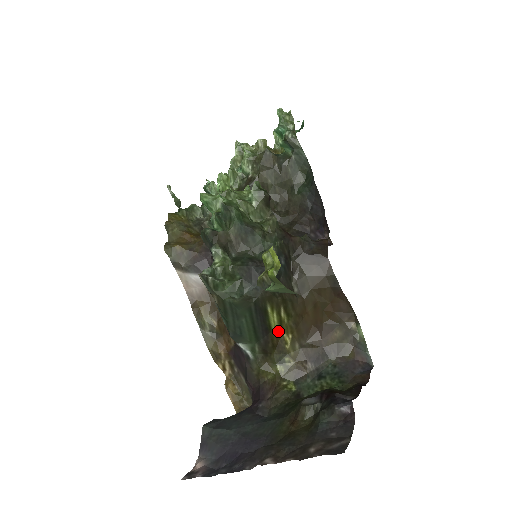
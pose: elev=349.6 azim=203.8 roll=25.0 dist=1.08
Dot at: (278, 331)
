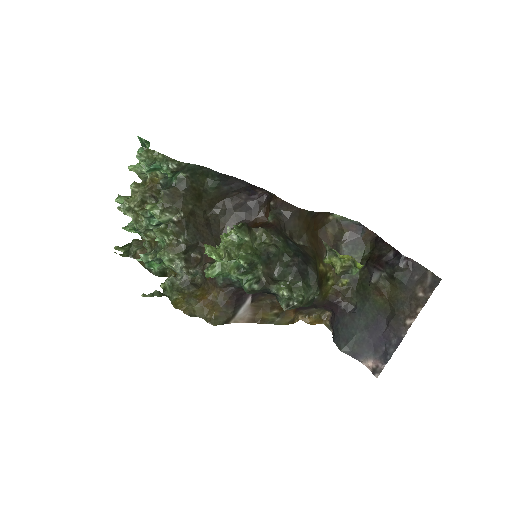
Dot at: occluded
